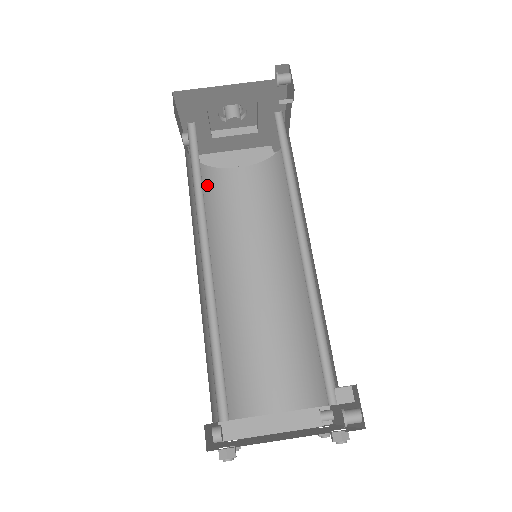
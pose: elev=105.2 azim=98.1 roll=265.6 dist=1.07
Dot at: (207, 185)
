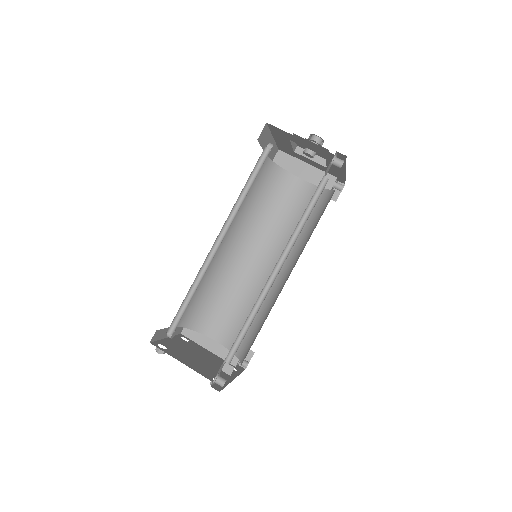
Dot at: (271, 182)
